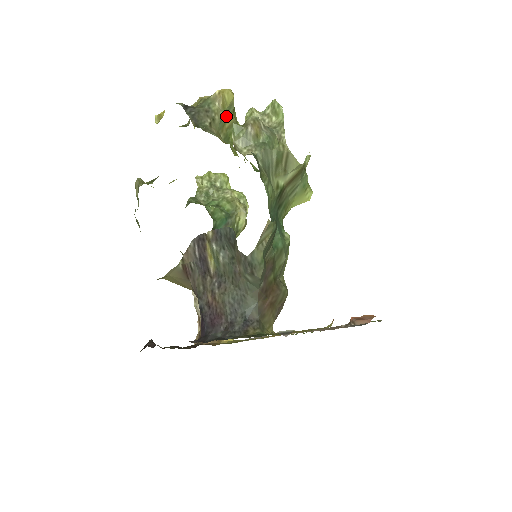
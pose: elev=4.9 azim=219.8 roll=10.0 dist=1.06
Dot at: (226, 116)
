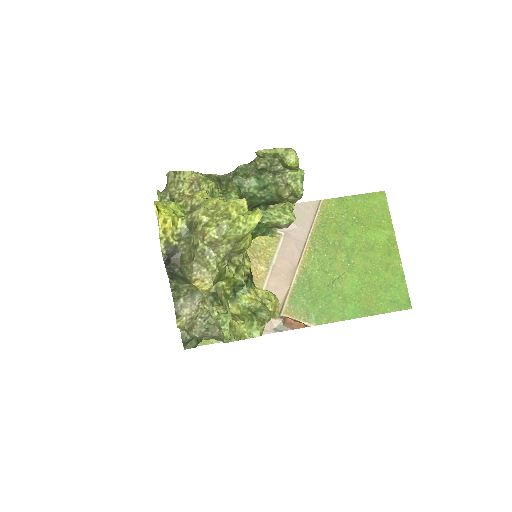
Dot at: occluded
